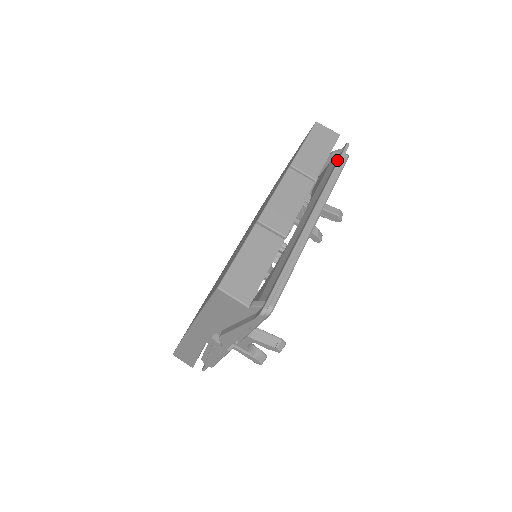
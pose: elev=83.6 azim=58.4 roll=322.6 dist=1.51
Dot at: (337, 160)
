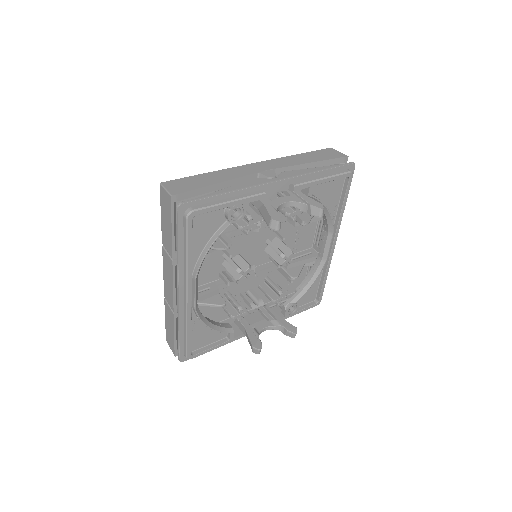
Dot at: occluded
